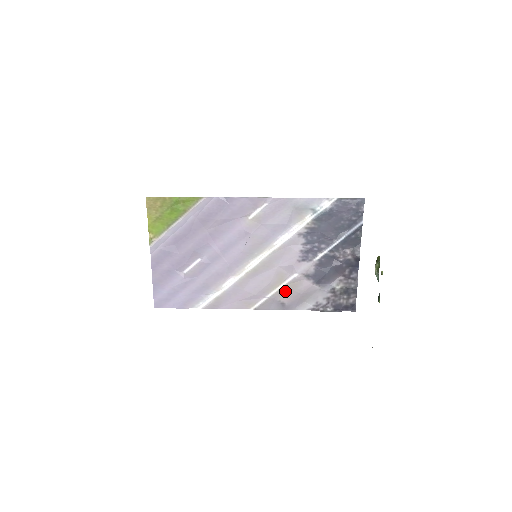
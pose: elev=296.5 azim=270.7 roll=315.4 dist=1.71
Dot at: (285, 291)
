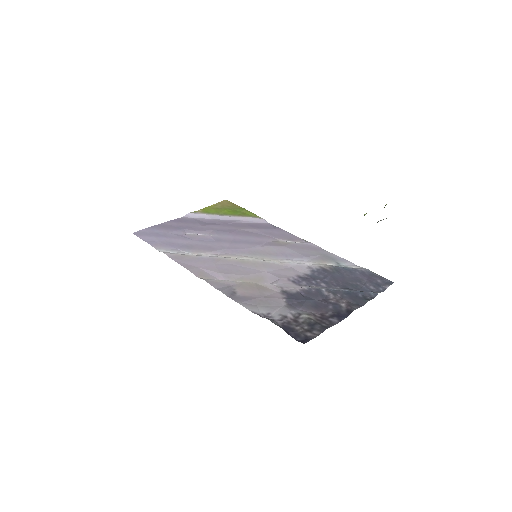
Dot at: (249, 286)
